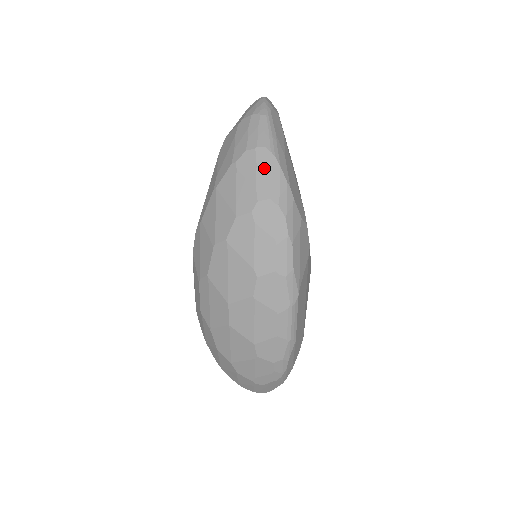
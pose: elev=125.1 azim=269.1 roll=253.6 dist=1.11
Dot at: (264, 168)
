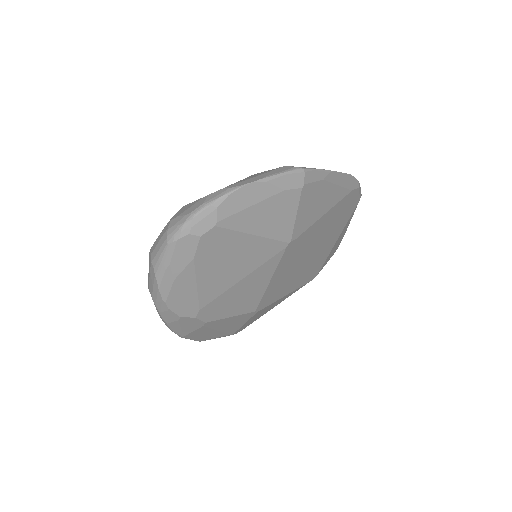
Dot at: (152, 279)
